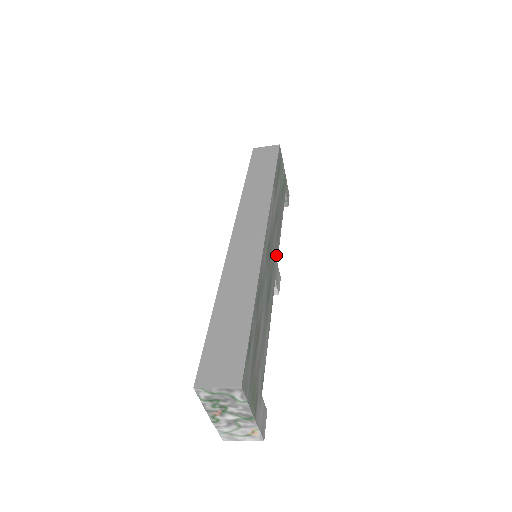
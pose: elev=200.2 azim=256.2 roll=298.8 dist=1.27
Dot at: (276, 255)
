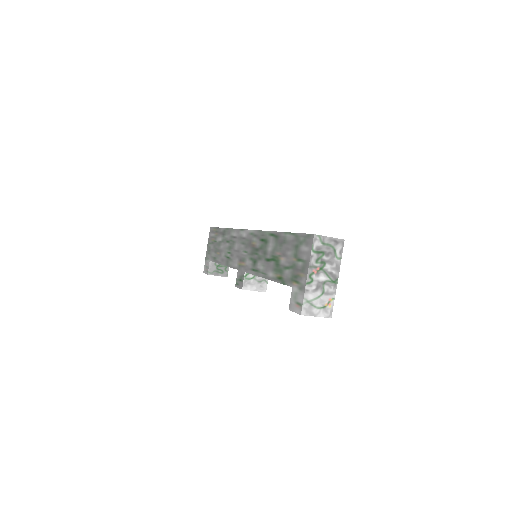
Dot at: occluded
